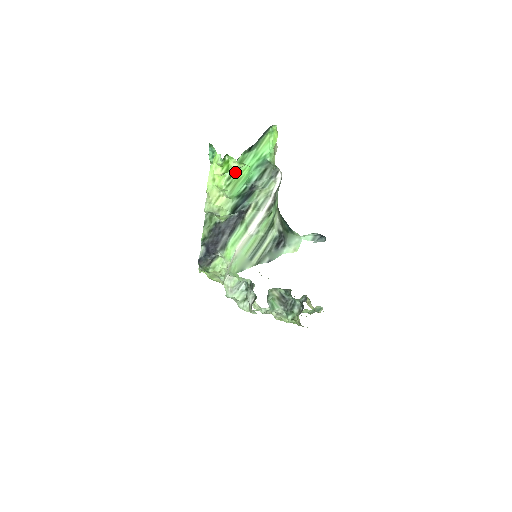
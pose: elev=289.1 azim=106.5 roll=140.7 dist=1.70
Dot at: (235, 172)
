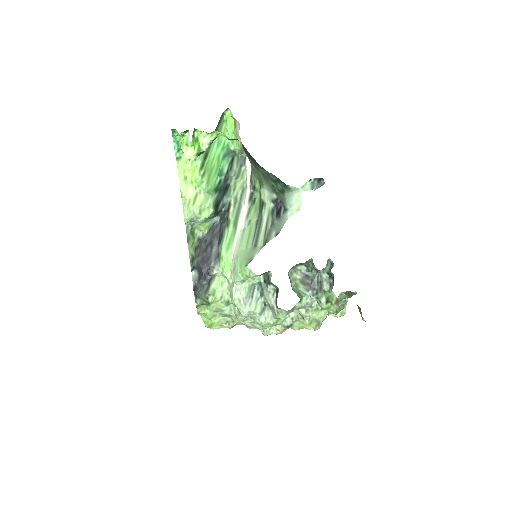
Dot at: (205, 161)
